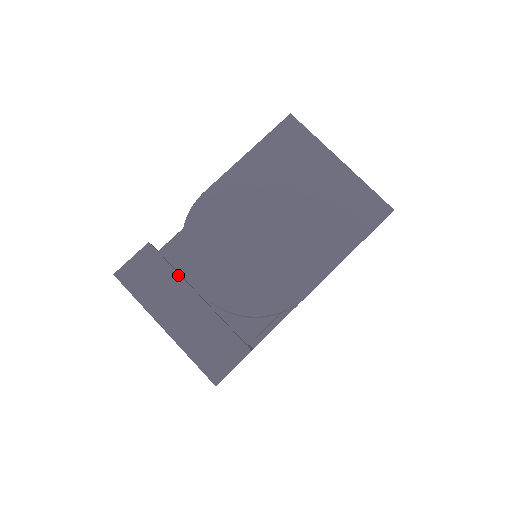
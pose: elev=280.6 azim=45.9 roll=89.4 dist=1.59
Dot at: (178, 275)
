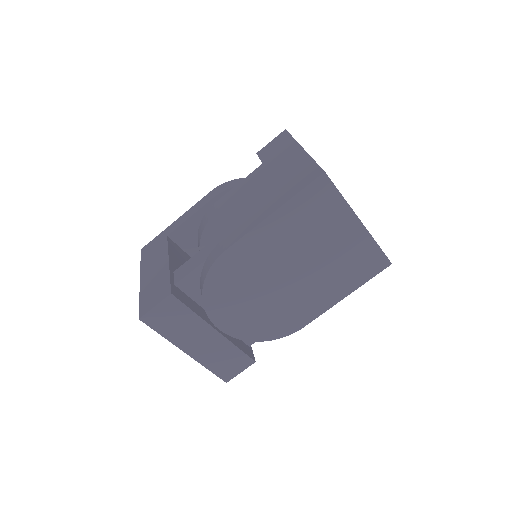
Dot at: (199, 317)
